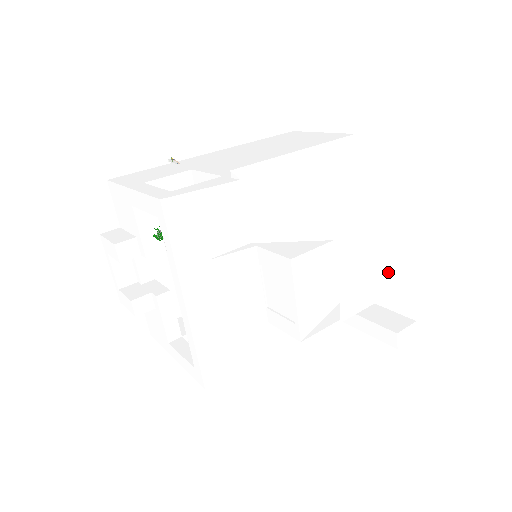
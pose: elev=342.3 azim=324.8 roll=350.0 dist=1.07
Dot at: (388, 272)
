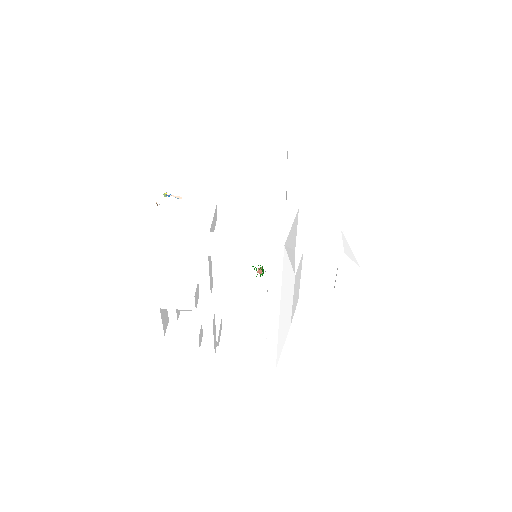
Dot at: (361, 238)
